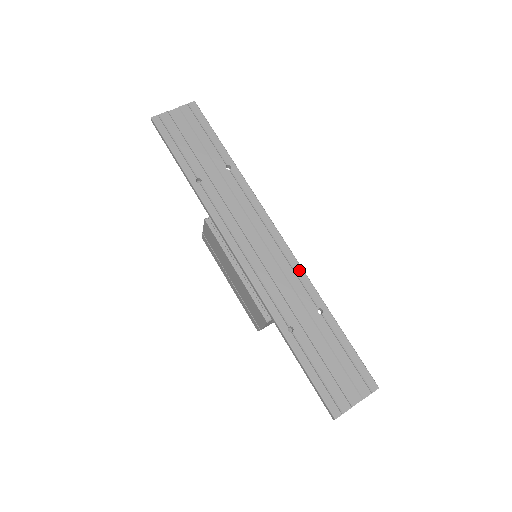
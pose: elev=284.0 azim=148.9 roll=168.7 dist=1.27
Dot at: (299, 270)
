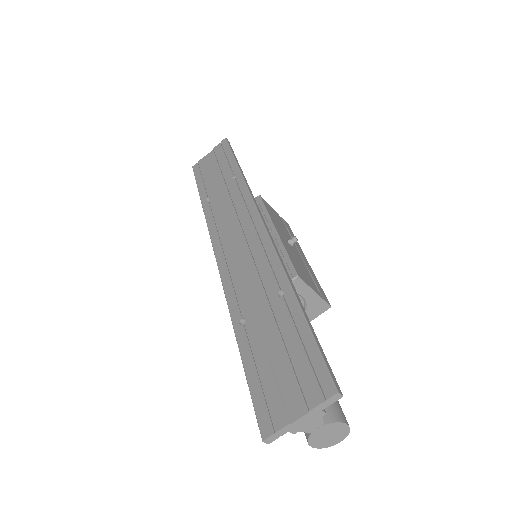
Dot at: (270, 251)
